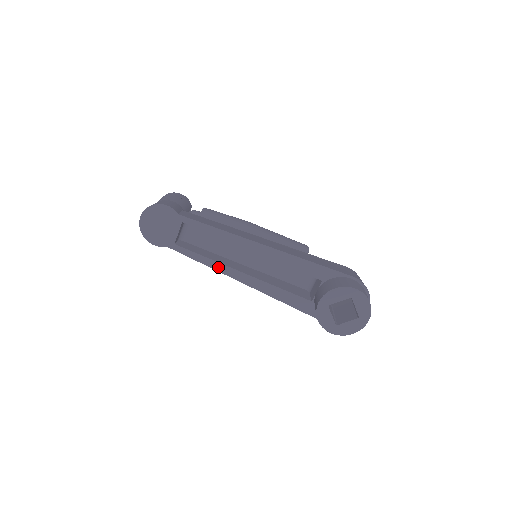
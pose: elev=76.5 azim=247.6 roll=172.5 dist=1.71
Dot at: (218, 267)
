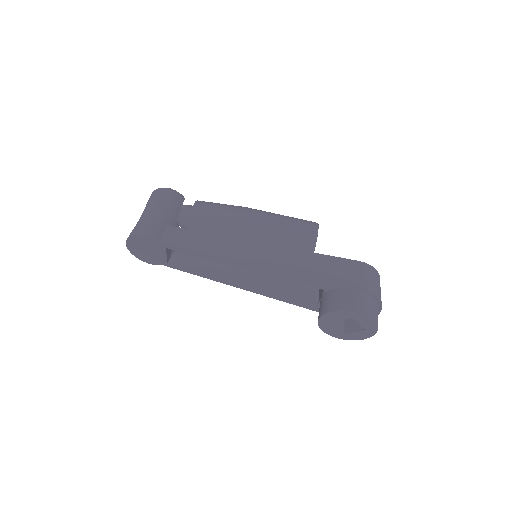
Dot at: (216, 279)
